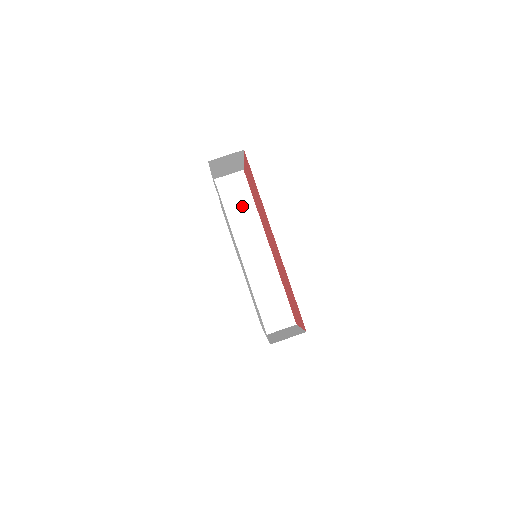
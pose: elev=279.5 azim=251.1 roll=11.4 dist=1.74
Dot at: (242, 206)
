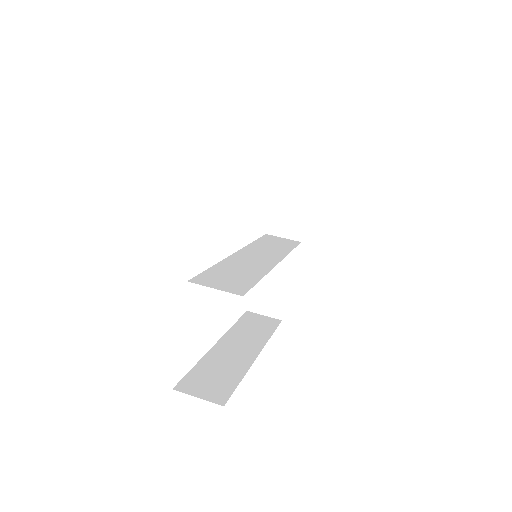
Dot at: (277, 246)
